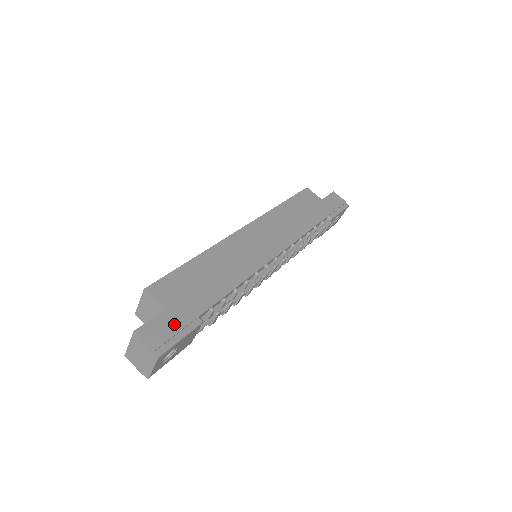
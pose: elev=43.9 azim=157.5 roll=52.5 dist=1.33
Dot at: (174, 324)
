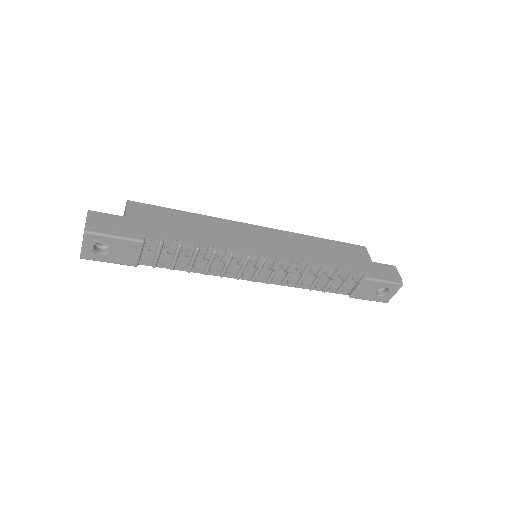
Dot at: (120, 226)
